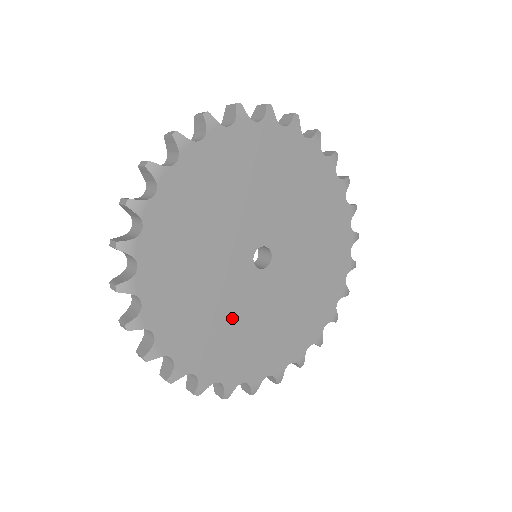
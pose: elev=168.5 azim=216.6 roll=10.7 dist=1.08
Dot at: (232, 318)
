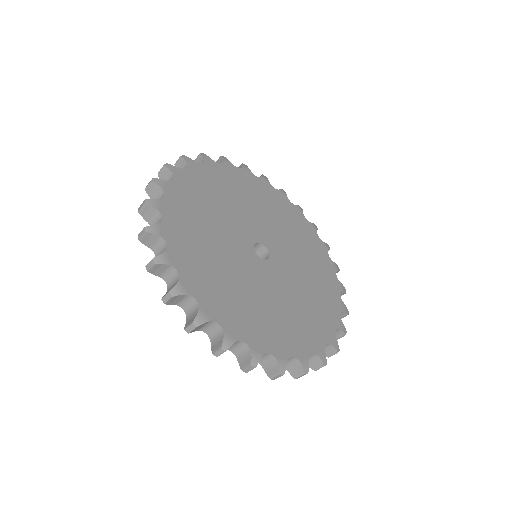
Dot at: (280, 302)
